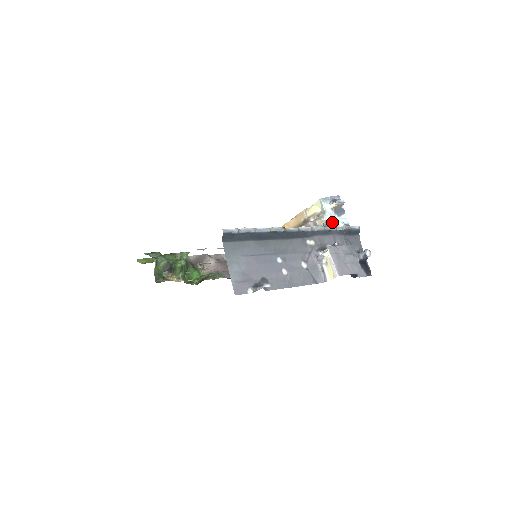
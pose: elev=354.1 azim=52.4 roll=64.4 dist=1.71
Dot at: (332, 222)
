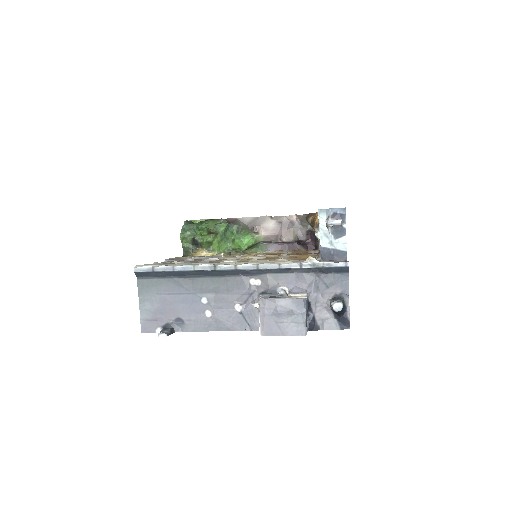
Dot at: (324, 245)
